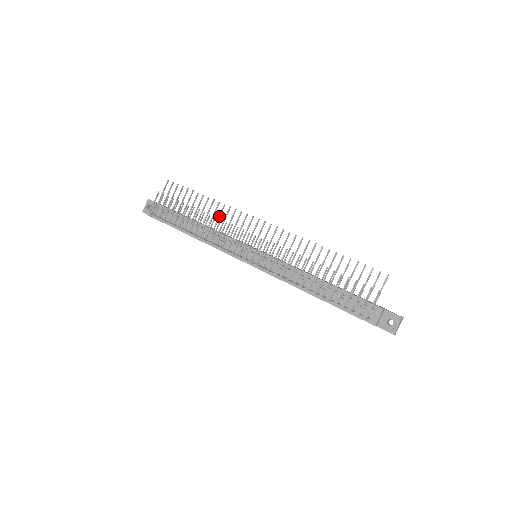
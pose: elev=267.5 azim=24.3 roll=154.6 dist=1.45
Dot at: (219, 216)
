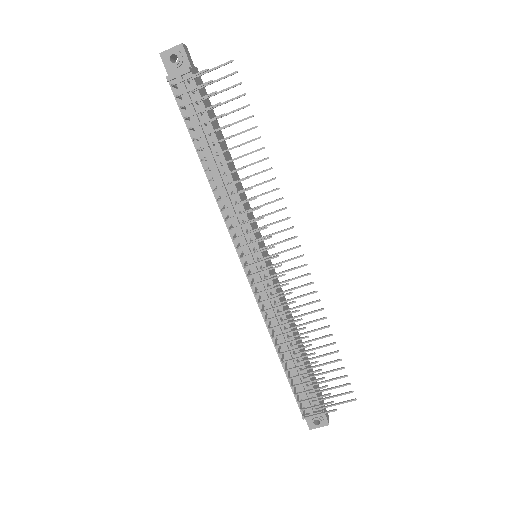
Dot at: (257, 185)
